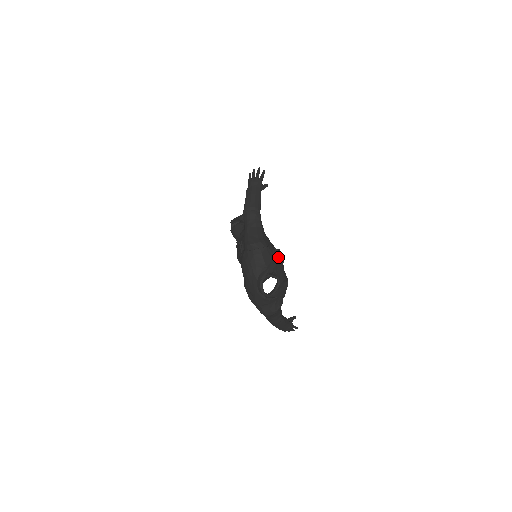
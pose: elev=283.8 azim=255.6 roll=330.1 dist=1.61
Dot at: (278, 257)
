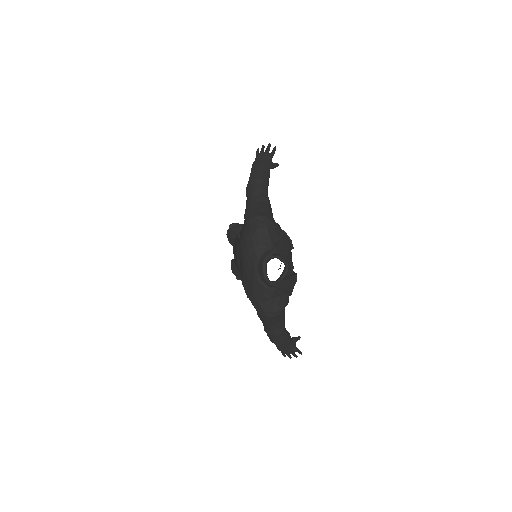
Dot at: (287, 239)
